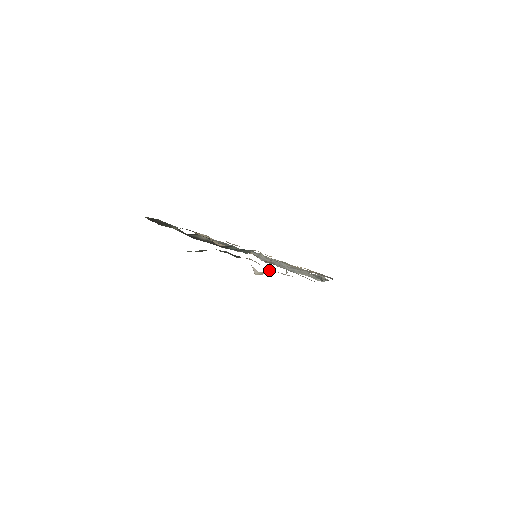
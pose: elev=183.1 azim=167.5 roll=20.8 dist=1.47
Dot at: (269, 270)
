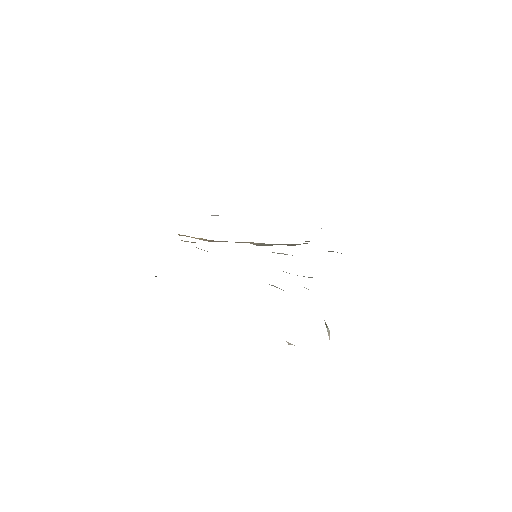
Dot at: occluded
